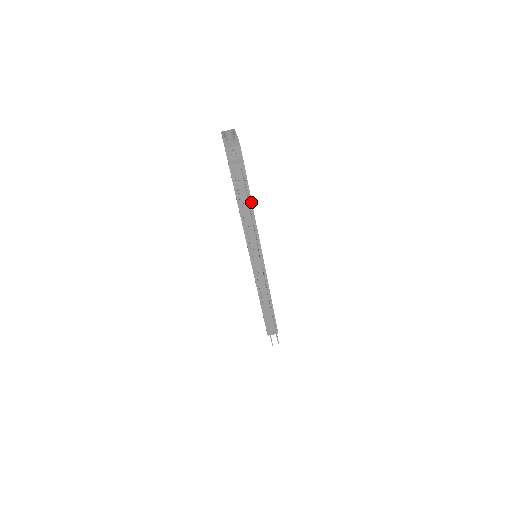
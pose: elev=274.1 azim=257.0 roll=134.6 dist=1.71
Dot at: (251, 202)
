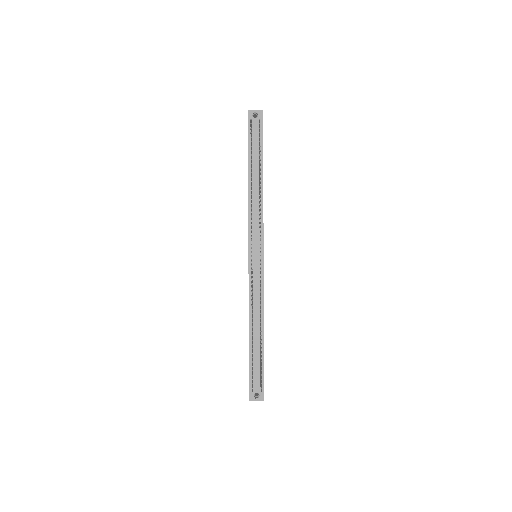
Dot at: (262, 172)
